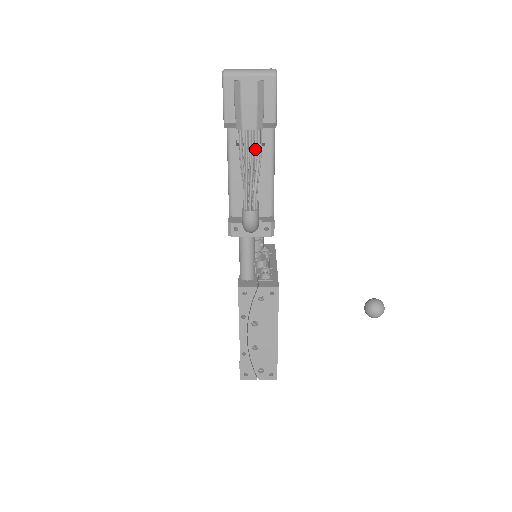
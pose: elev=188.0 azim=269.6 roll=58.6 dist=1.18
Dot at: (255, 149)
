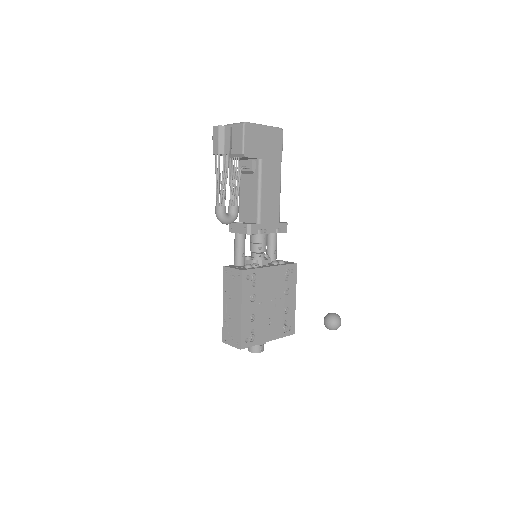
Dot at: (226, 168)
